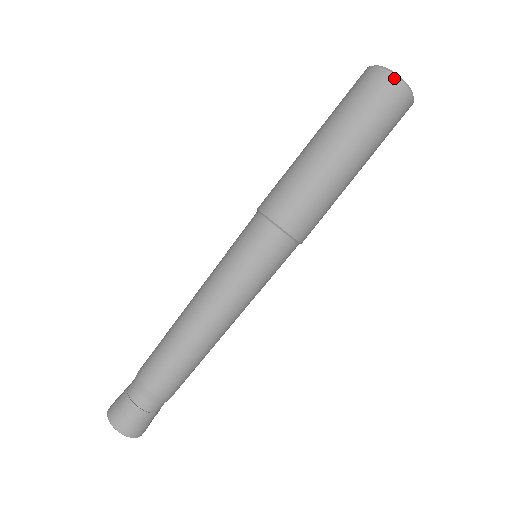
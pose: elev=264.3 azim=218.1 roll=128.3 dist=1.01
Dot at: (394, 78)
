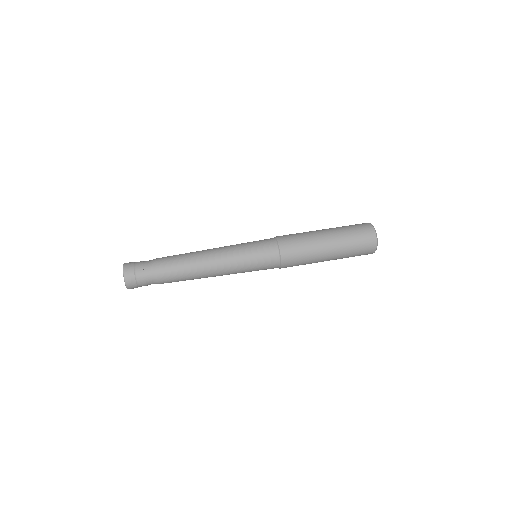
Dot at: occluded
